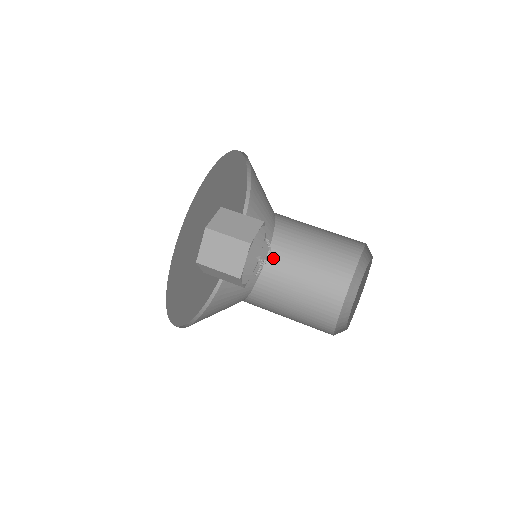
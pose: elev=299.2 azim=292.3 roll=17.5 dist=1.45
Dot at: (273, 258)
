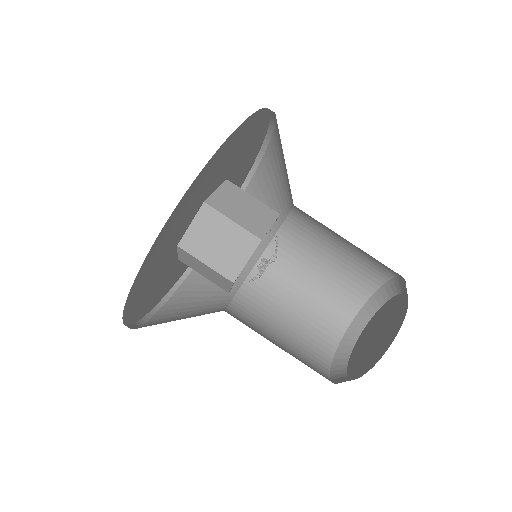
Dot at: occluded
